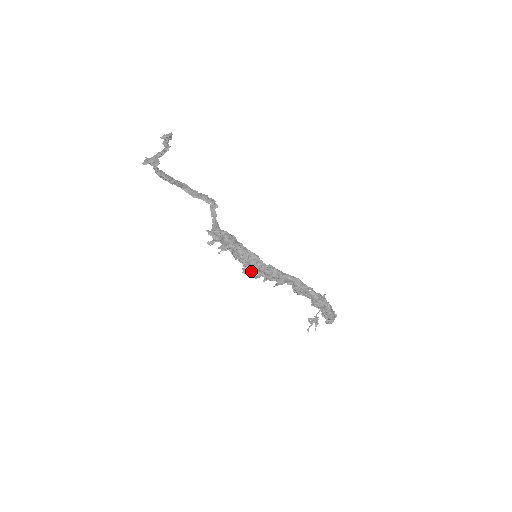
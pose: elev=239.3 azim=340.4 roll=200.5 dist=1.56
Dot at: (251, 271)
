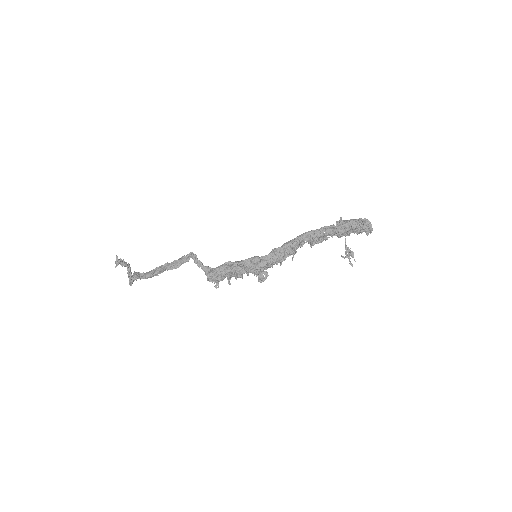
Dot at: (258, 278)
